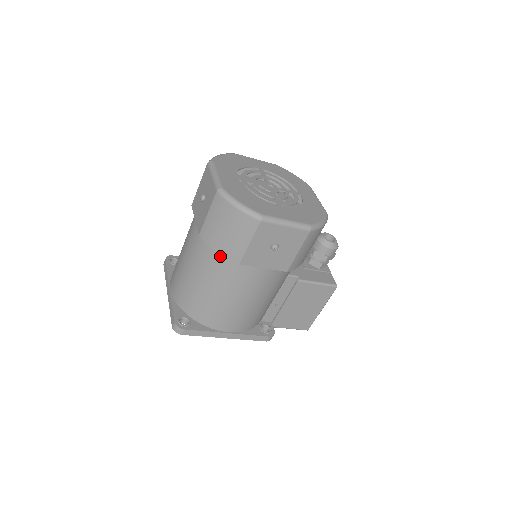
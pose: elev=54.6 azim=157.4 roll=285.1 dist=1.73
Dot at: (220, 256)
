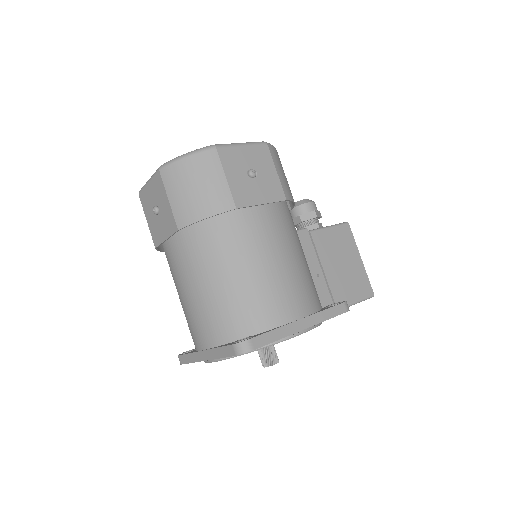
Dot at: (214, 227)
